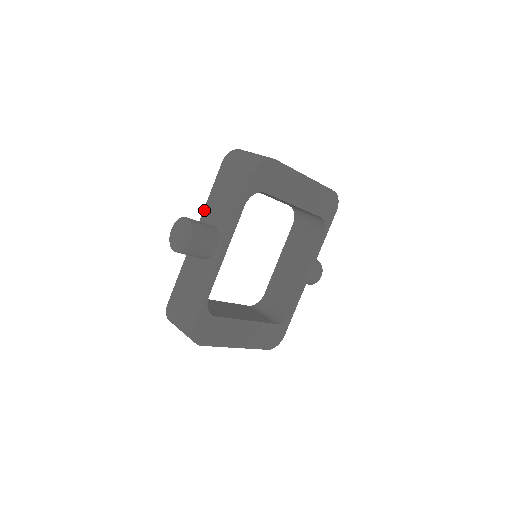
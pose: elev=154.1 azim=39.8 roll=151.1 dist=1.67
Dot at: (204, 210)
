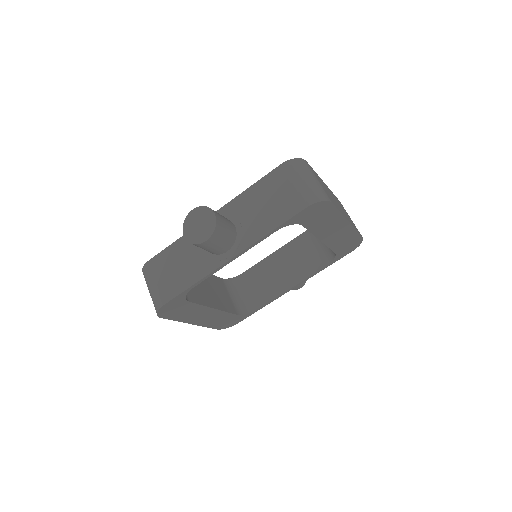
Dot at: (234, 199)
